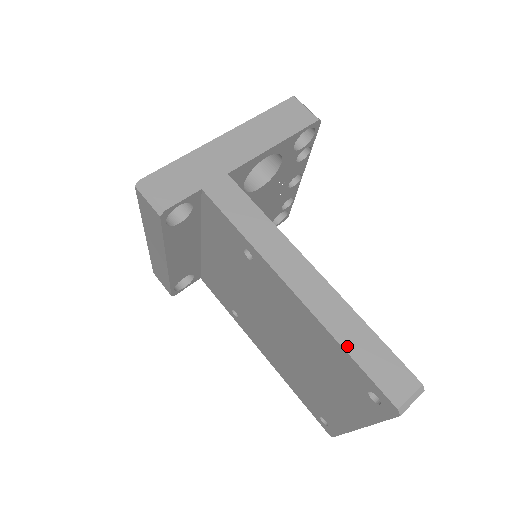
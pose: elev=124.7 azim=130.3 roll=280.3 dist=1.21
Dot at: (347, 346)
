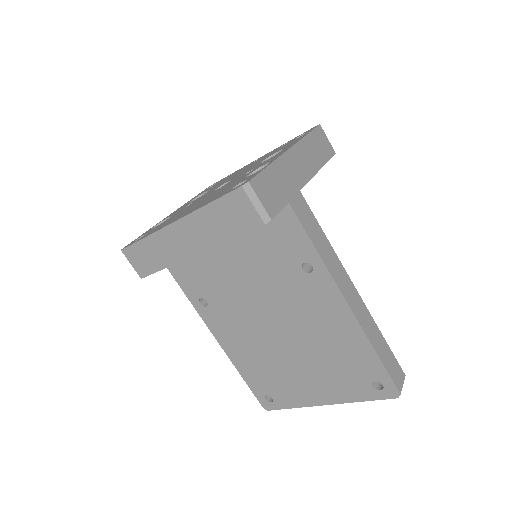
Dot at: (377, 350)
